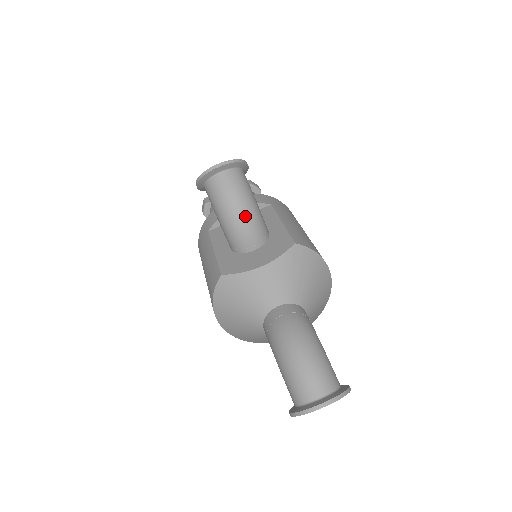
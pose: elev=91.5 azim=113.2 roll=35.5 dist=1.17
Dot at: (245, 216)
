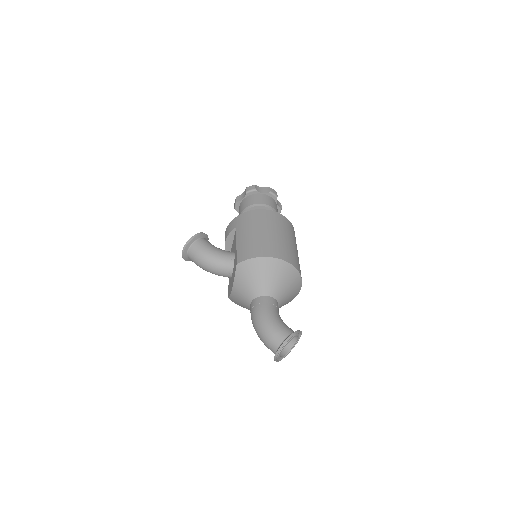
Dot at: (211, 266)
